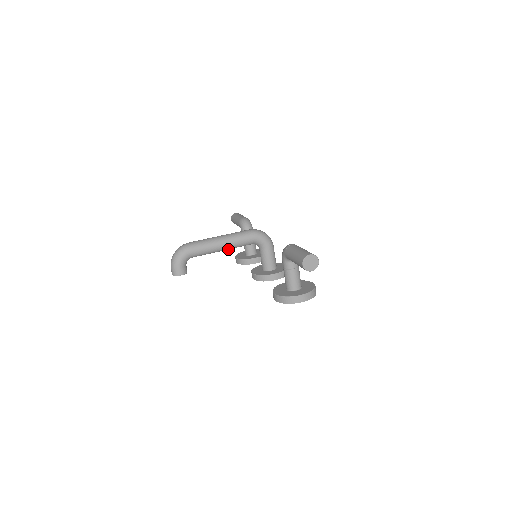
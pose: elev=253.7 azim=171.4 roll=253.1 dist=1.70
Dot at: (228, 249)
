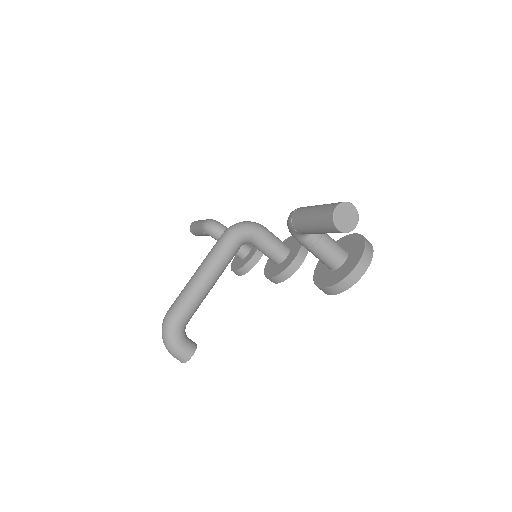
Dot at: (218, 277)
